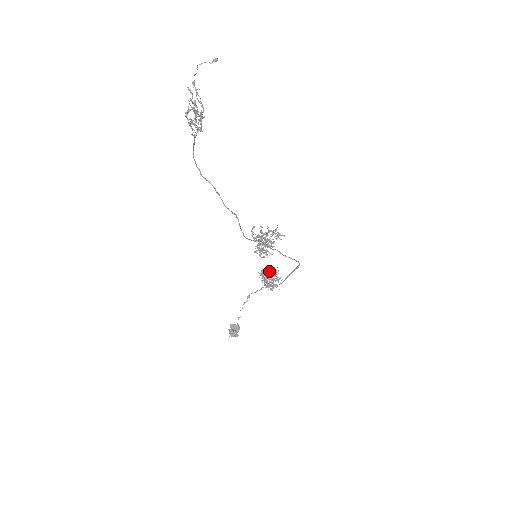
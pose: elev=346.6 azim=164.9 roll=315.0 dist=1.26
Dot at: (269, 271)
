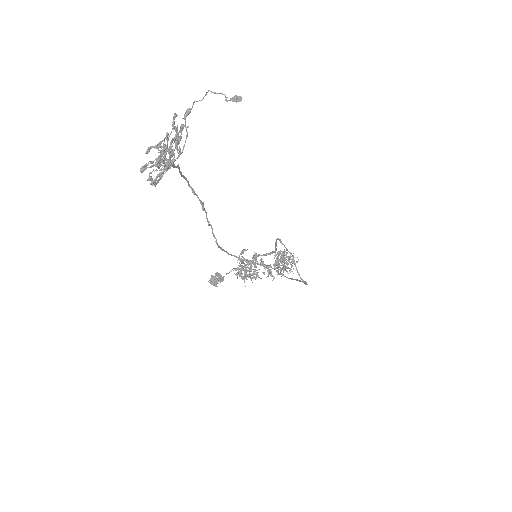
Dot at: (286, 257)
